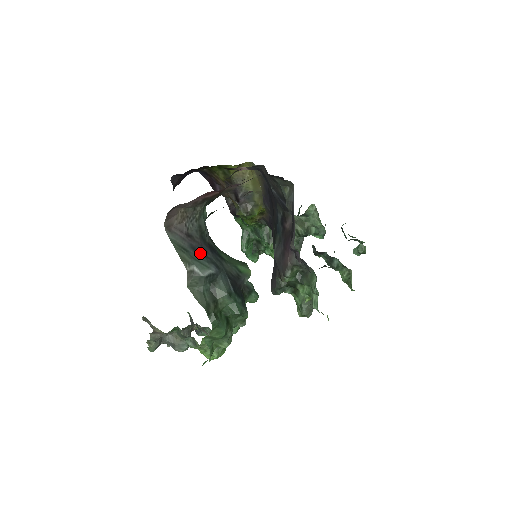
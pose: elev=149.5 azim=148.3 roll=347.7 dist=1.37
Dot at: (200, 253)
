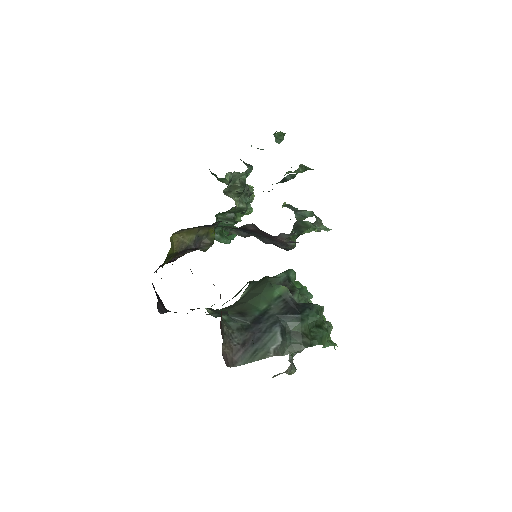
Dot at: (260, 337)
